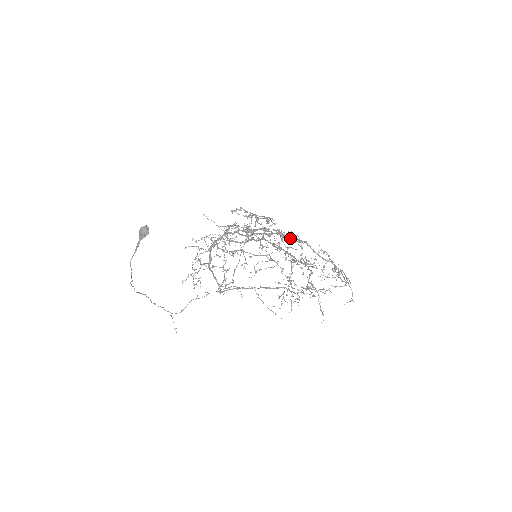
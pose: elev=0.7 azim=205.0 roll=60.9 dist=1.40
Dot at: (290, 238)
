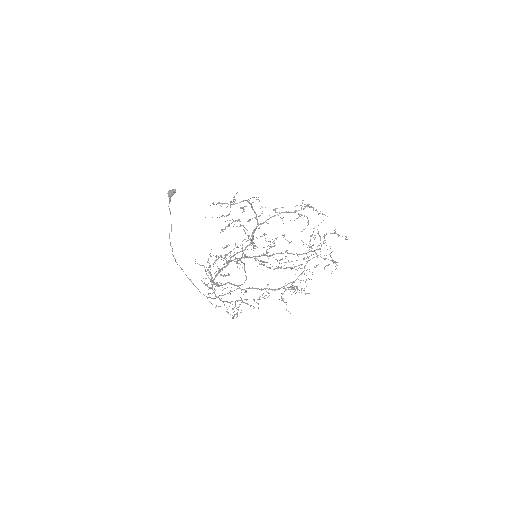
Dot at: occluded
